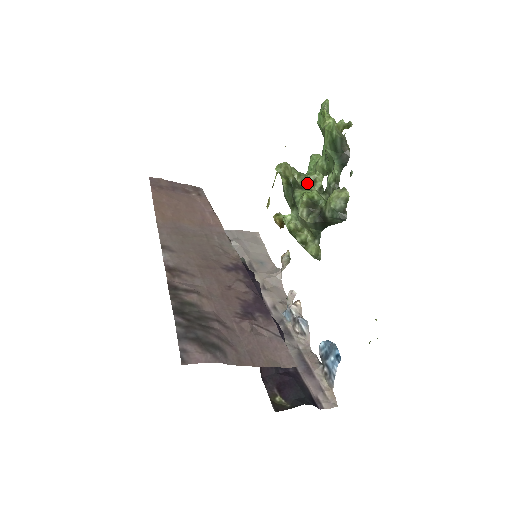
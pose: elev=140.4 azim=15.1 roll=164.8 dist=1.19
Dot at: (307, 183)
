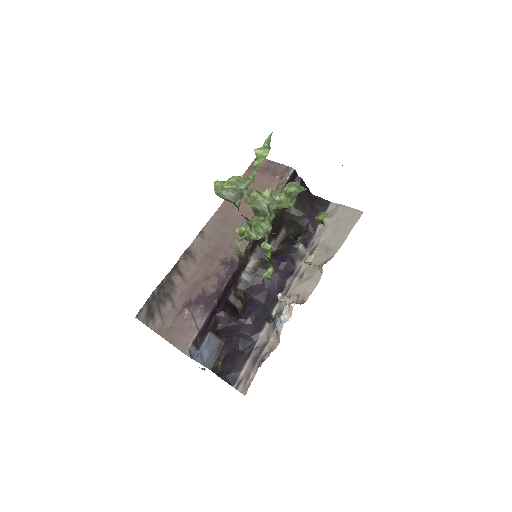
Dot at: occluded
